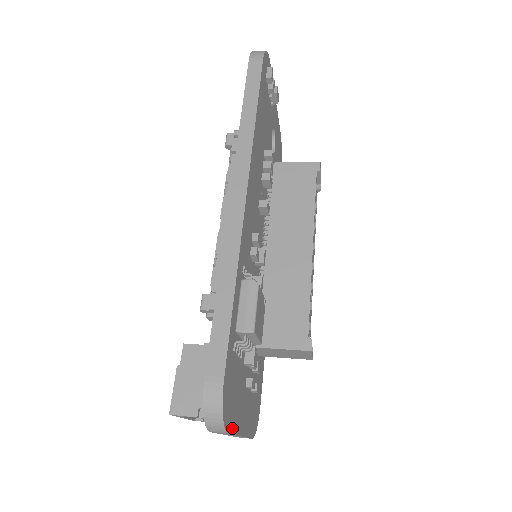
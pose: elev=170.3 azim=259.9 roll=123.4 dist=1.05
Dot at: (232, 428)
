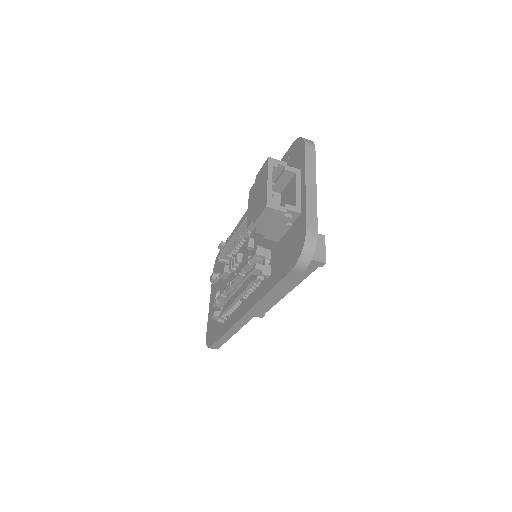
Dot at: (314, 161)
